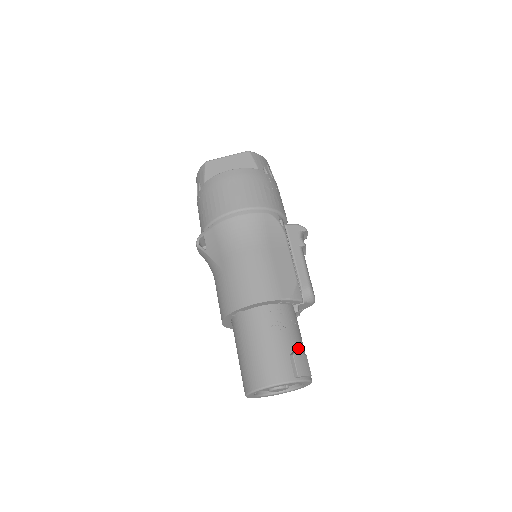
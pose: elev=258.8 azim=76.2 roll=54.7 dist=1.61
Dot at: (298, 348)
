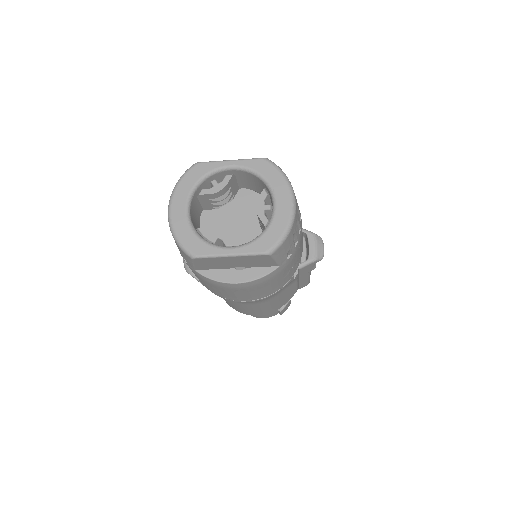
Dot at: occluded
